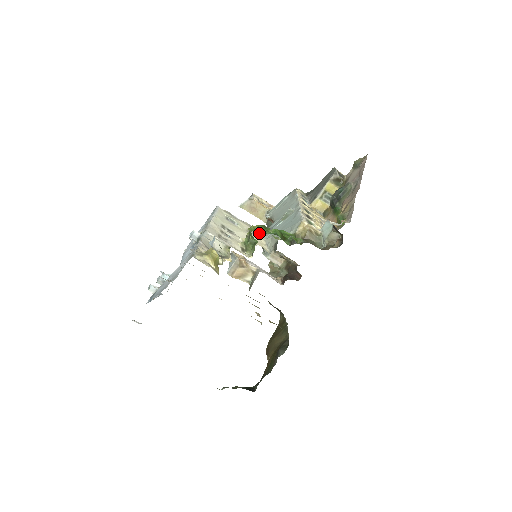
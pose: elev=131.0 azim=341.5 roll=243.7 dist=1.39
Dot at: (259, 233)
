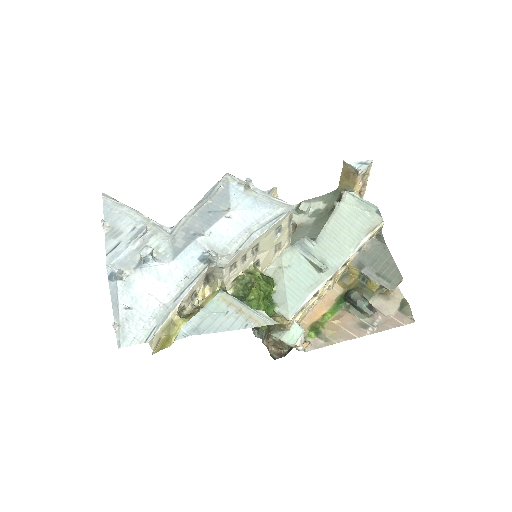
Dot at: (286, 245)
